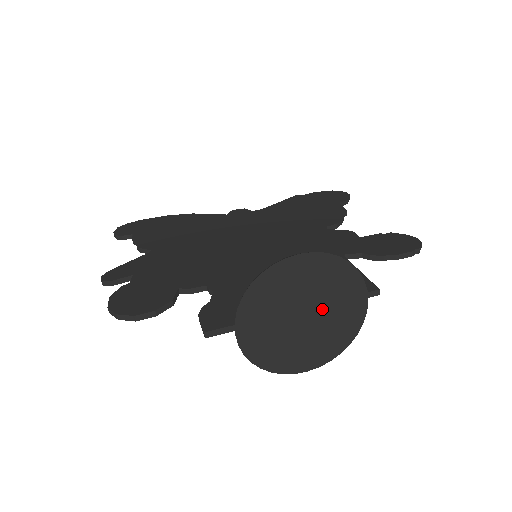
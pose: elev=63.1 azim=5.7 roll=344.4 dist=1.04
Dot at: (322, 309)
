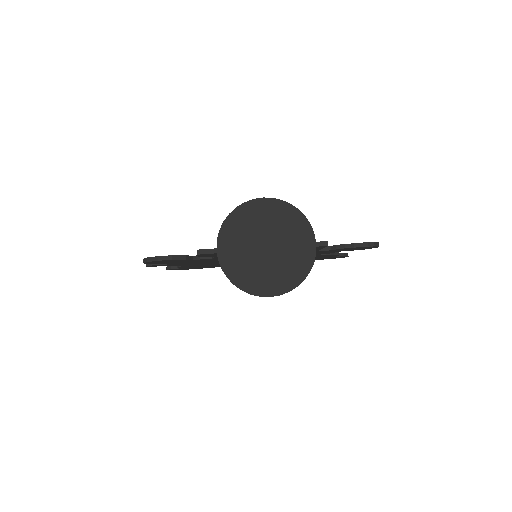
Dot at: (280, 243)
